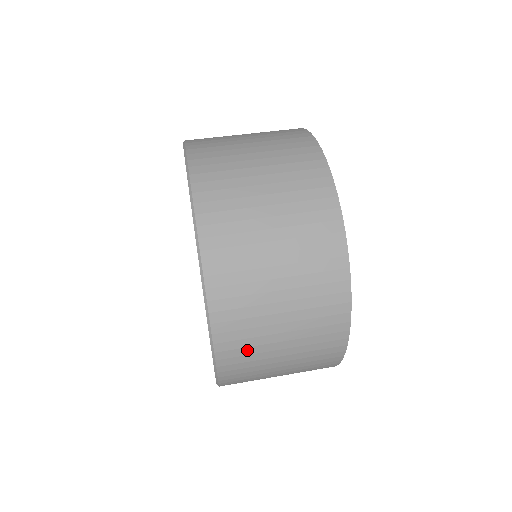
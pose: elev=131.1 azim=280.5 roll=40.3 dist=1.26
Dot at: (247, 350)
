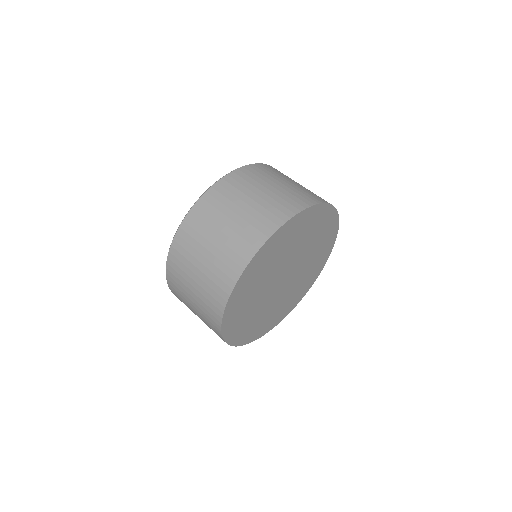
Dot at: (179, 290)
